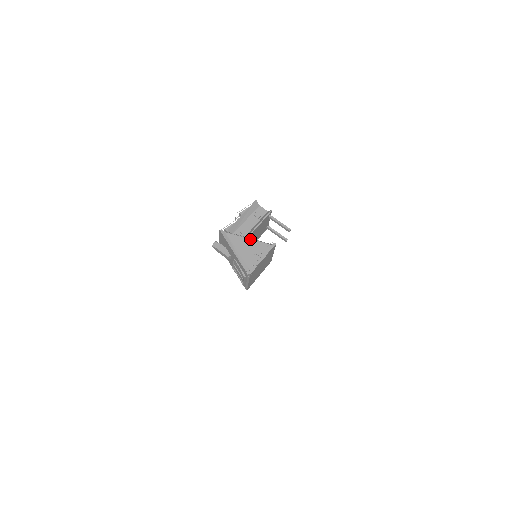
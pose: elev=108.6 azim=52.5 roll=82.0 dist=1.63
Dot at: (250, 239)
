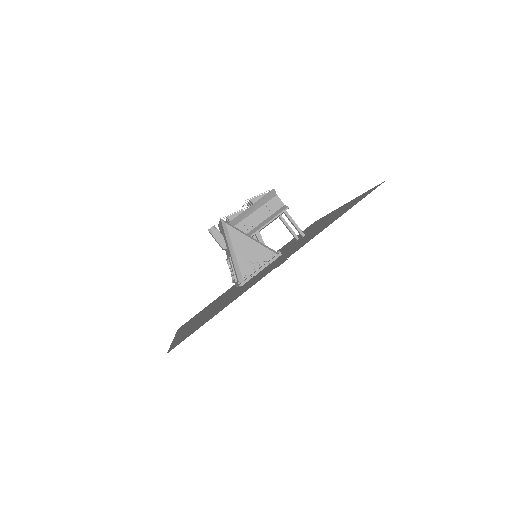
Dot at: (254, 239)
